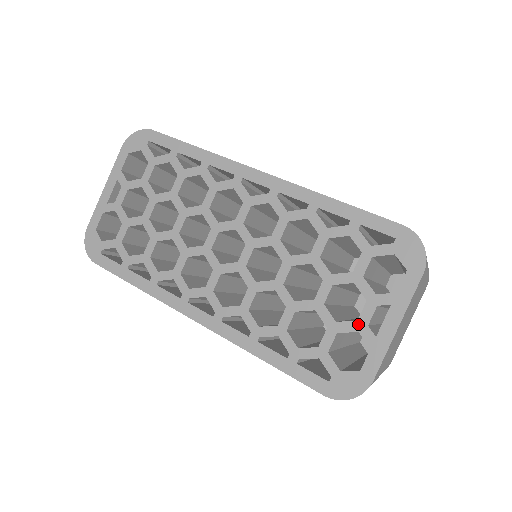
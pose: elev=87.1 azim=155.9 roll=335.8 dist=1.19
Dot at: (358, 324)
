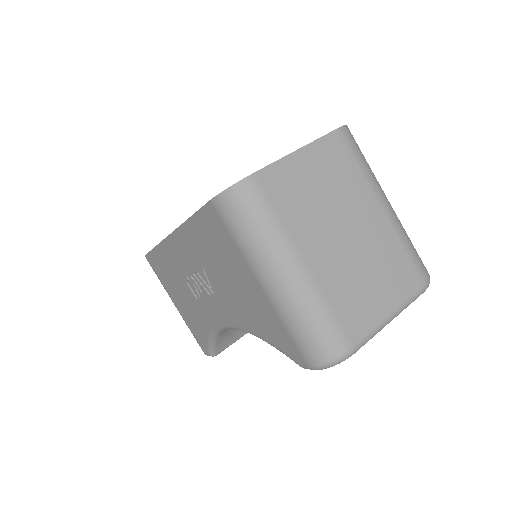
Dot at: occluded
